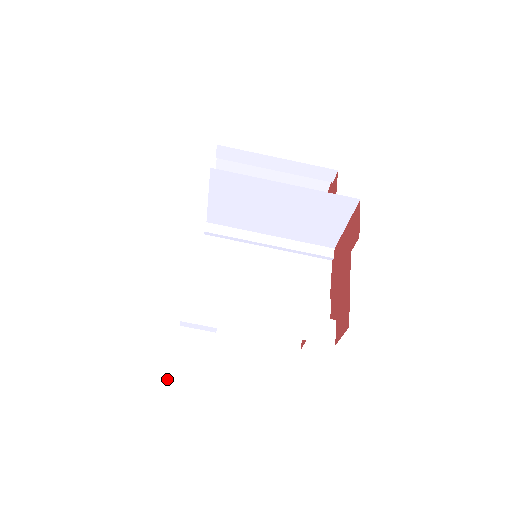
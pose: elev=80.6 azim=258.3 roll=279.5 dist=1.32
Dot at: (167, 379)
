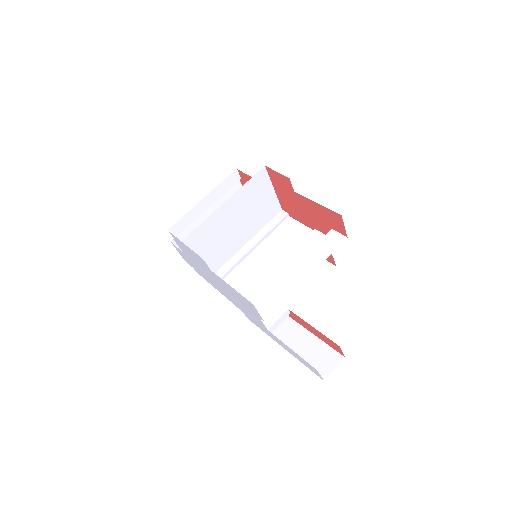
Dot at: occluded
